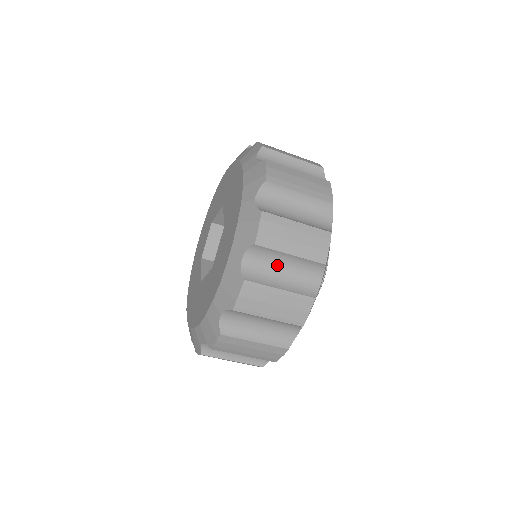
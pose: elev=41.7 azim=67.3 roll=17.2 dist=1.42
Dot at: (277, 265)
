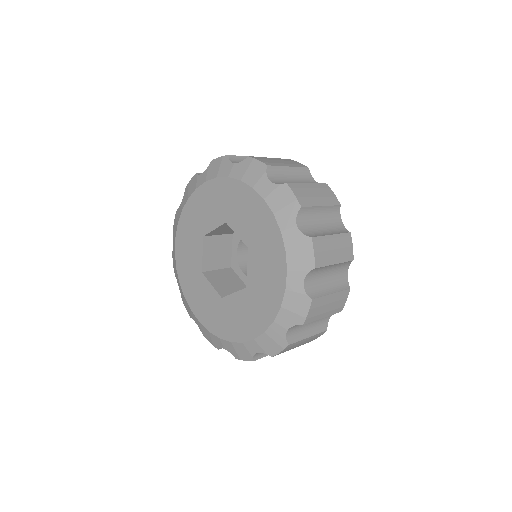
Dot at: occluded
